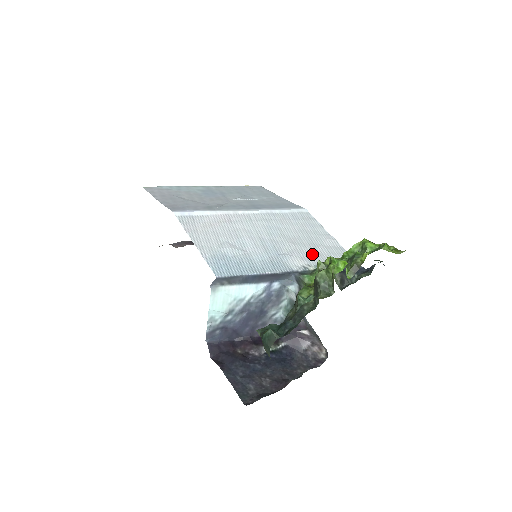
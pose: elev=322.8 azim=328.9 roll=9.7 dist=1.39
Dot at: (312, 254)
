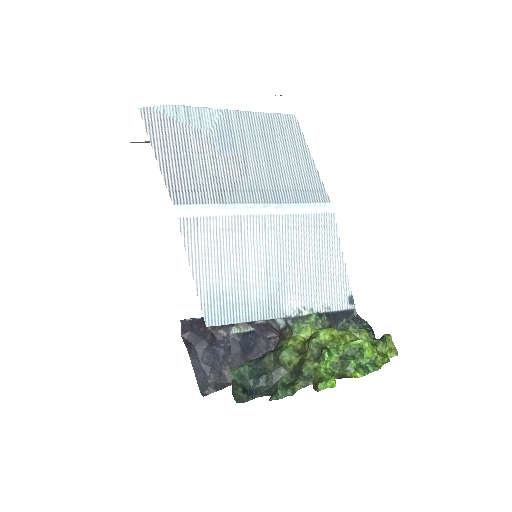
Dot at: (313, 289)
